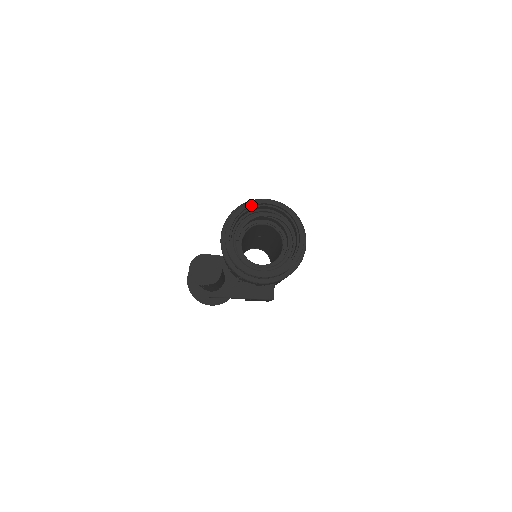
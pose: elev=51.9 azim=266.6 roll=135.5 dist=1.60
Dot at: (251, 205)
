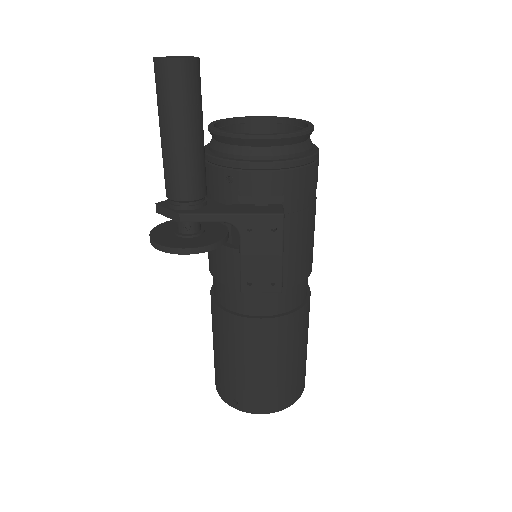
Dot at: (242, 117)
